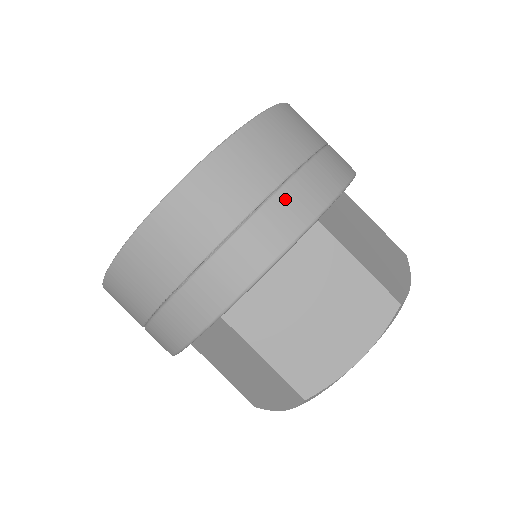
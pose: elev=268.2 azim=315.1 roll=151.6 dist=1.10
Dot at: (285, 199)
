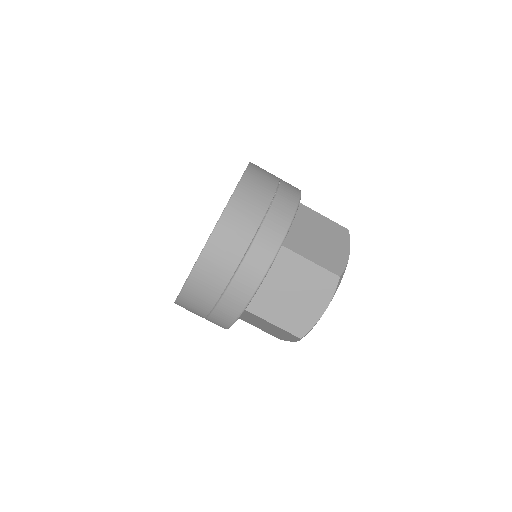
Dot at: (285, 184)
